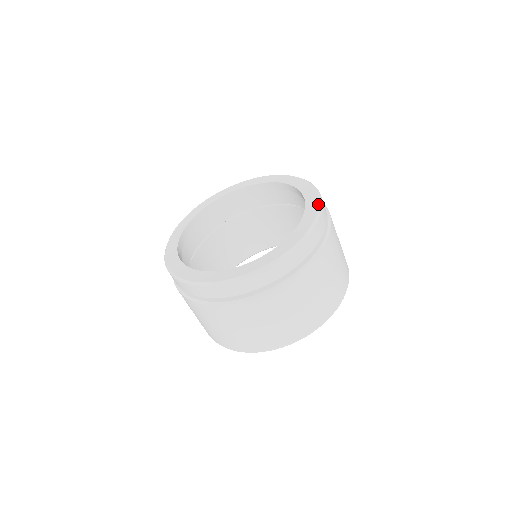
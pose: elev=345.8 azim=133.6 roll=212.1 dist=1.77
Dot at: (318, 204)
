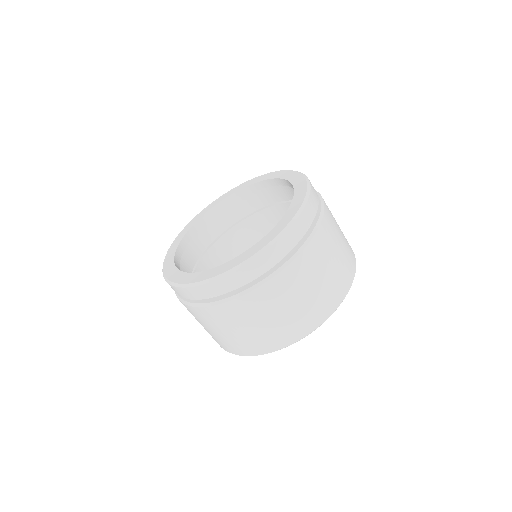
Dot at: (304, 196)
